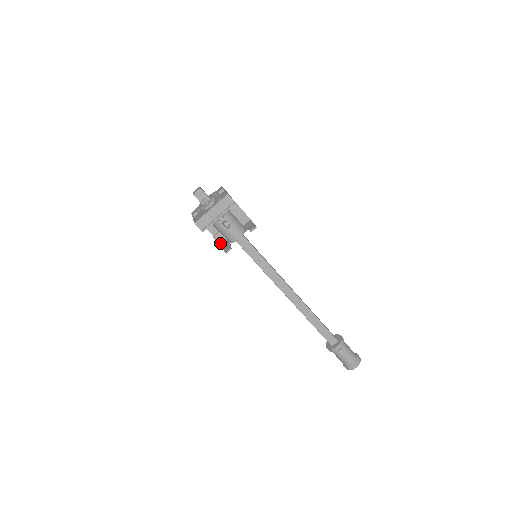
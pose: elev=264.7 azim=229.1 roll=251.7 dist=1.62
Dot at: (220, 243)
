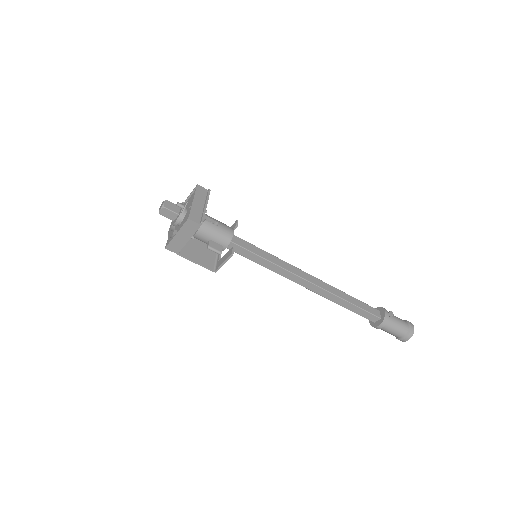
Dot at: (218, 251)
